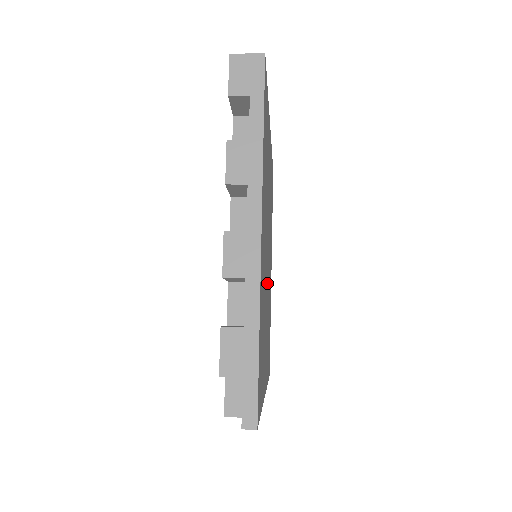
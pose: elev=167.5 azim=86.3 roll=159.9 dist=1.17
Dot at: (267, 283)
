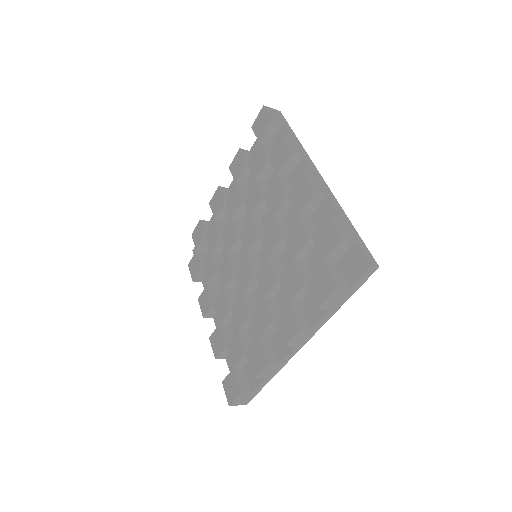
Dot at: occluded
